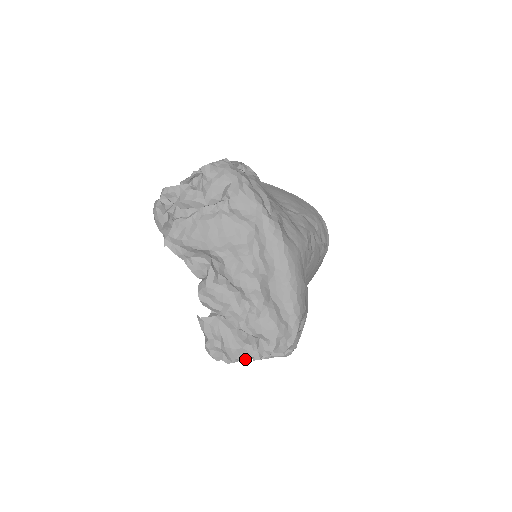
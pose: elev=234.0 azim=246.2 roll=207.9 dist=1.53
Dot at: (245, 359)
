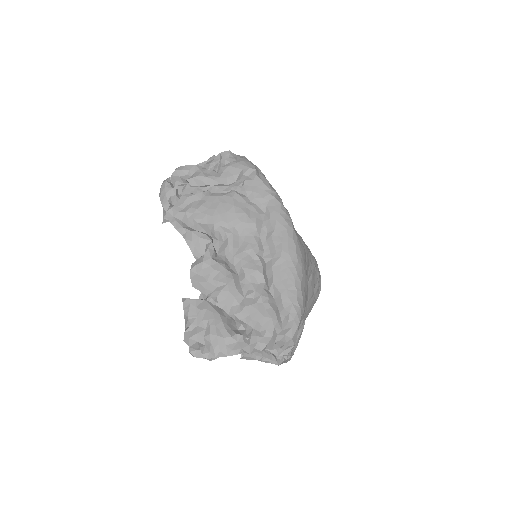
Dot at: (232, 353)
